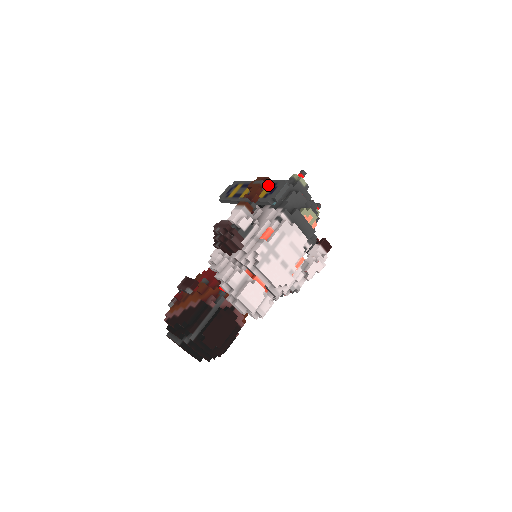
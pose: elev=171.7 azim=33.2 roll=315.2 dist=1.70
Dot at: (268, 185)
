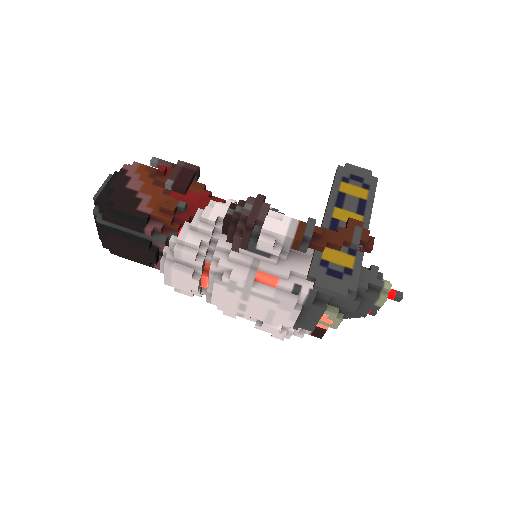
Dot at: (351, 257)
